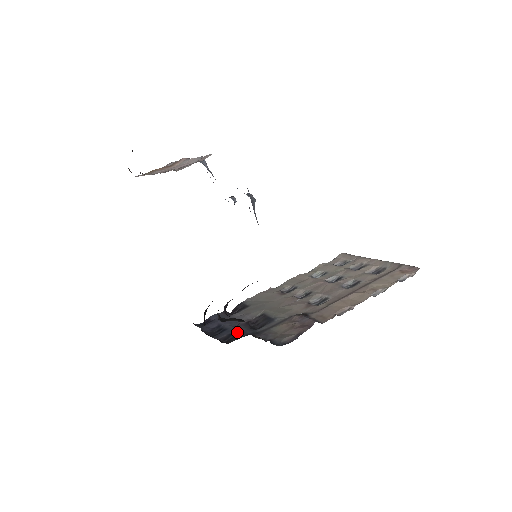
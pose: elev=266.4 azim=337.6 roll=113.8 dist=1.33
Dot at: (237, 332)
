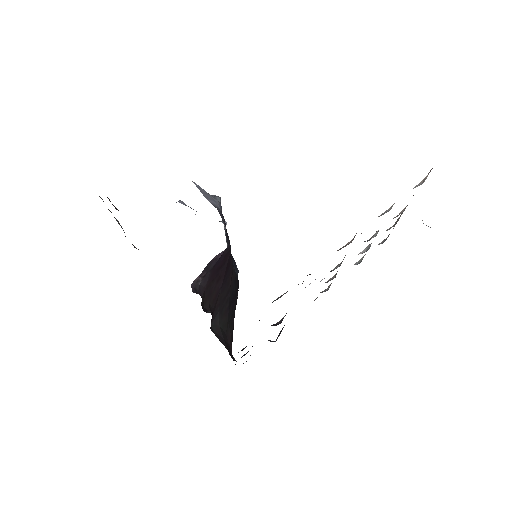
Dot at: occluded
